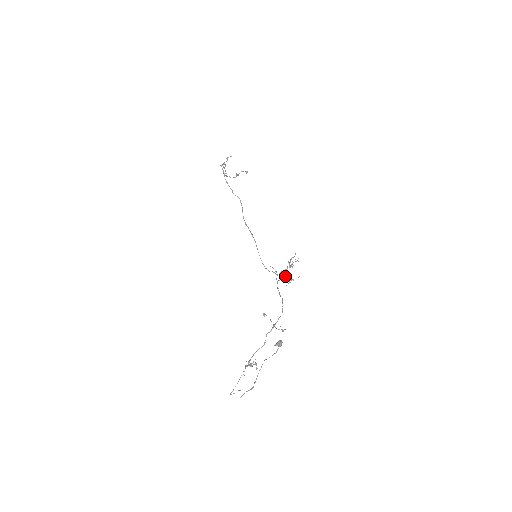
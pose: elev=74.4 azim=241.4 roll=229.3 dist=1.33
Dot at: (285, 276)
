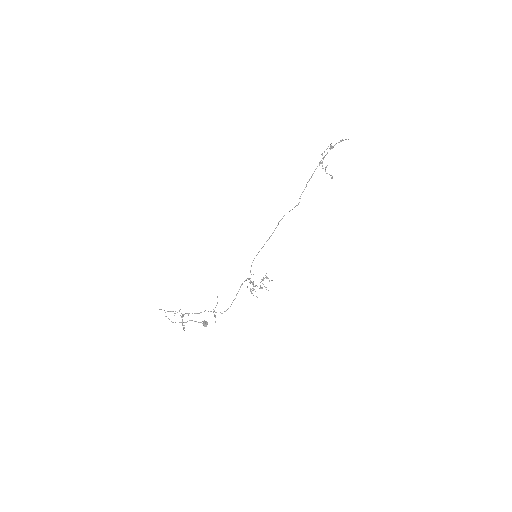
Dot at: occluded
